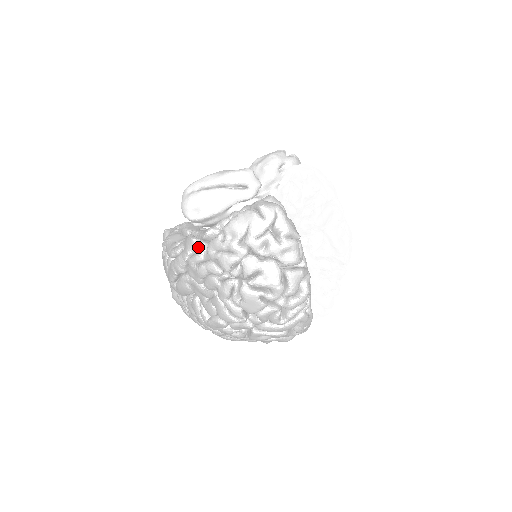
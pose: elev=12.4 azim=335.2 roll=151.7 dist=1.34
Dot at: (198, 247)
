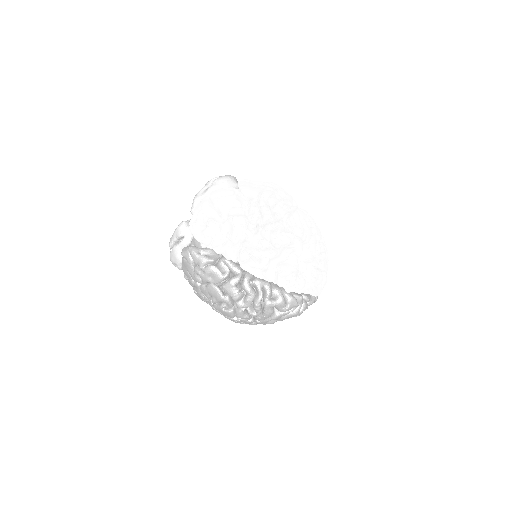
Dot at: occluded
